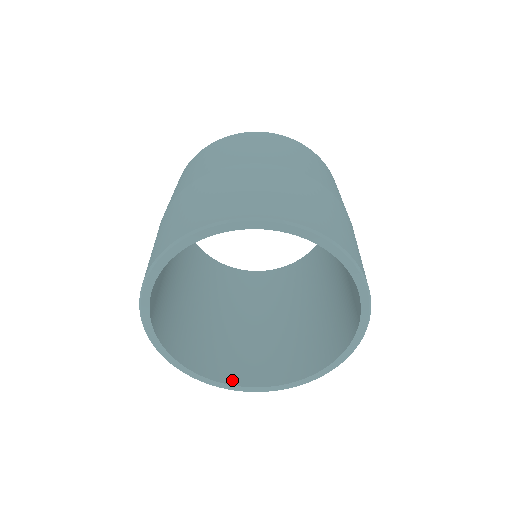
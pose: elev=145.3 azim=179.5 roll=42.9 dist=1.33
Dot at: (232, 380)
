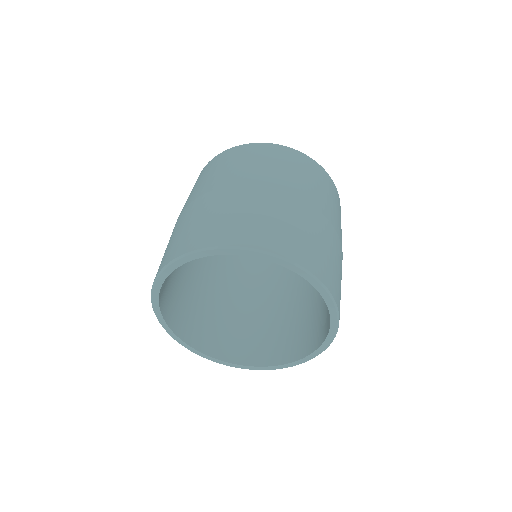
Dot at: (297, 356)
